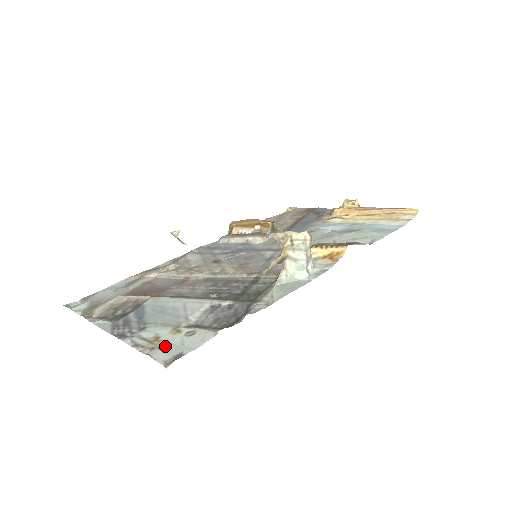
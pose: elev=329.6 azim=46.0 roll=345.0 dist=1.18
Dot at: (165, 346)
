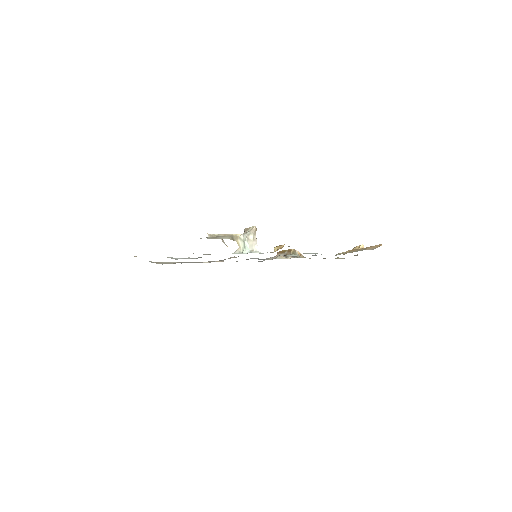
Dot at: occluded
